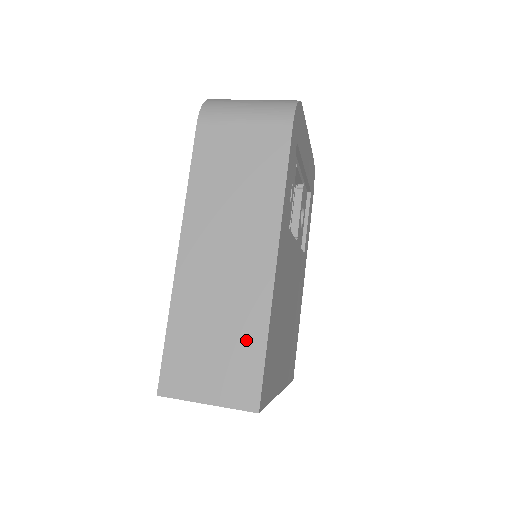
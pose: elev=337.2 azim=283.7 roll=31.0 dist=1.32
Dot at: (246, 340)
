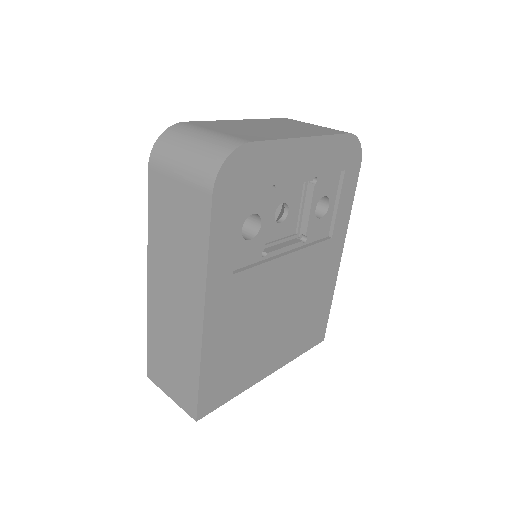
Dot at: (188, 370)
